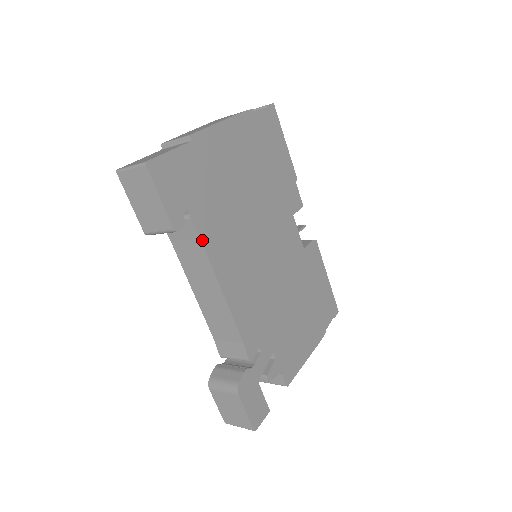
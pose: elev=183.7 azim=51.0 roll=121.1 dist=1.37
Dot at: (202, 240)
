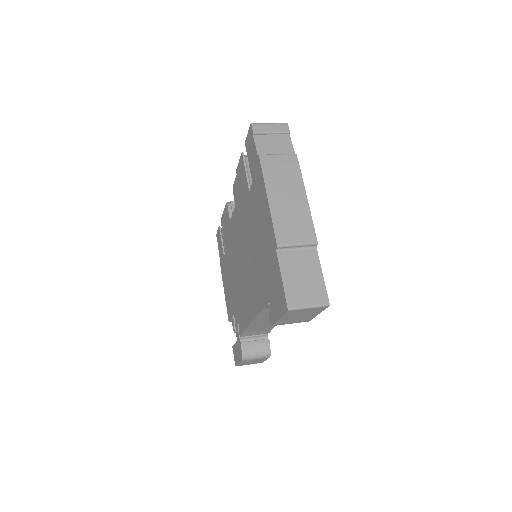
Dot at: occluded
